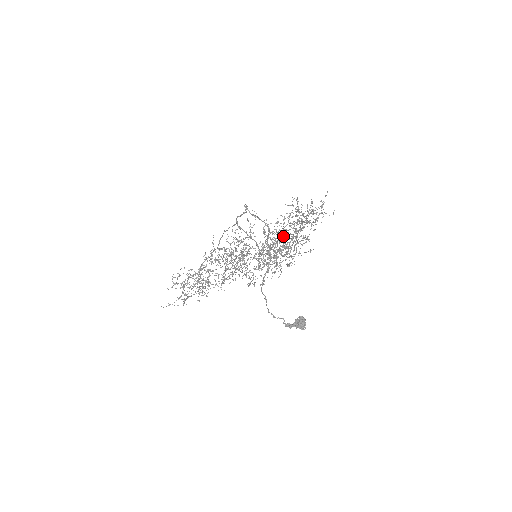
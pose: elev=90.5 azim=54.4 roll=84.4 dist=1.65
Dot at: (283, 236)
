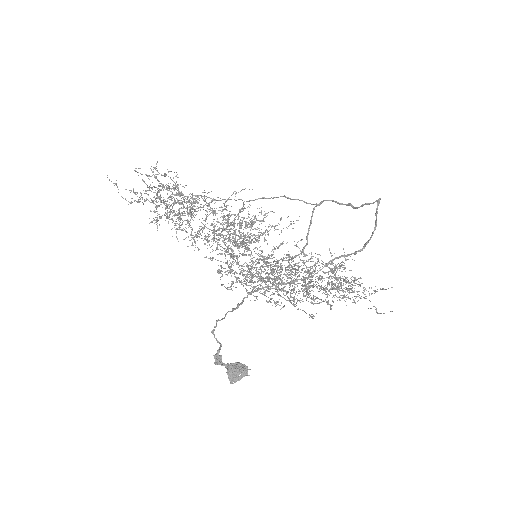
Dot at: (292, 272)
